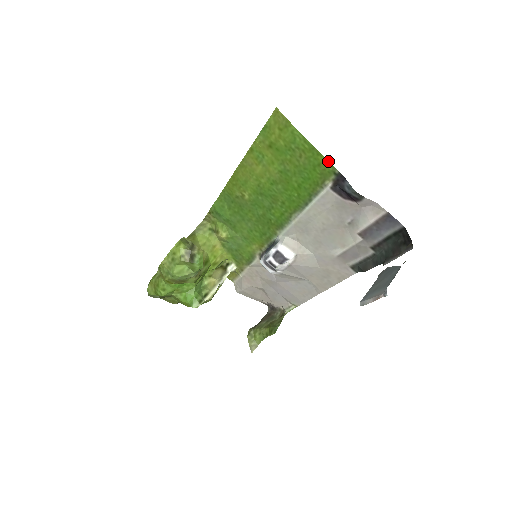
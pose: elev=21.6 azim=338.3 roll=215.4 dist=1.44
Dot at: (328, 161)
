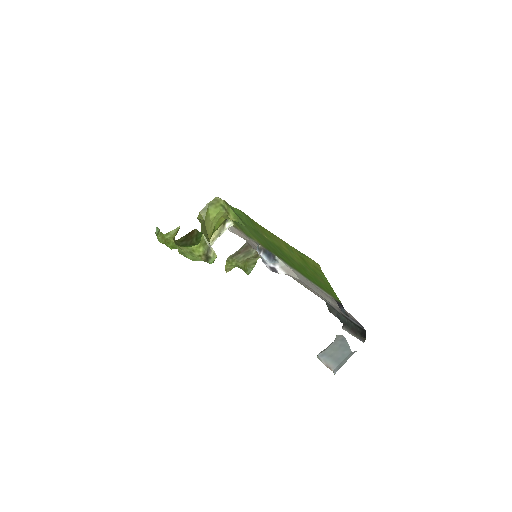
Dot at: (338, 298)
